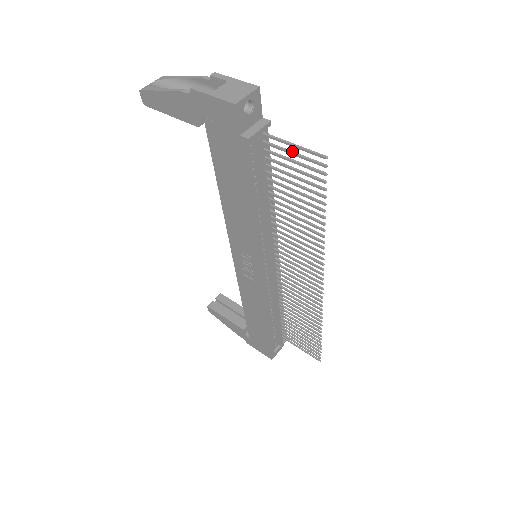
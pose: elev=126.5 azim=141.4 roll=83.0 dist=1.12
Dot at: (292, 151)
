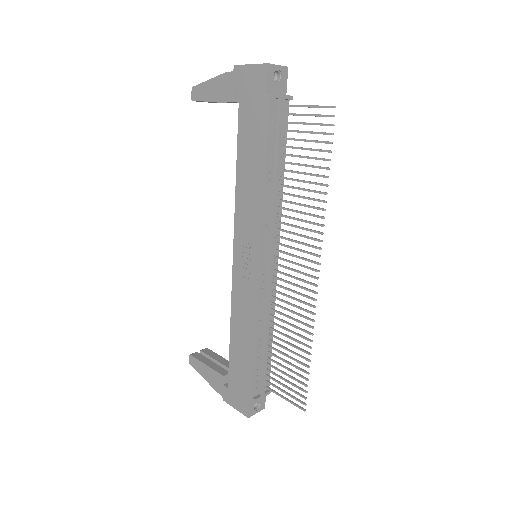
Dot at: (307, 114)
